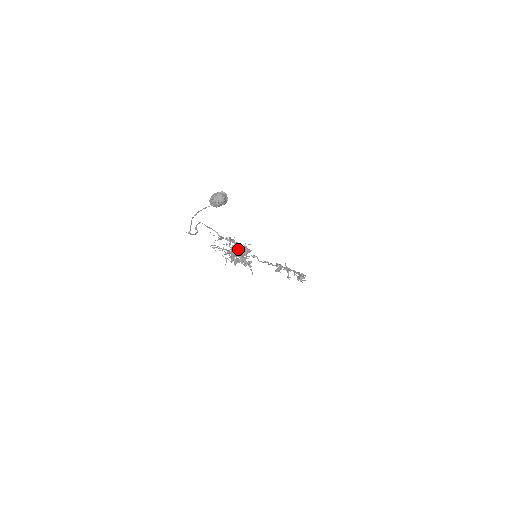
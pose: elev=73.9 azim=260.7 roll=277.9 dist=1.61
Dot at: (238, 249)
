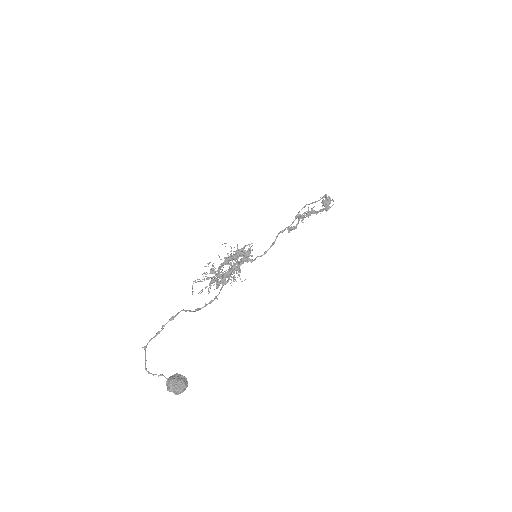
Dot at: occluded
